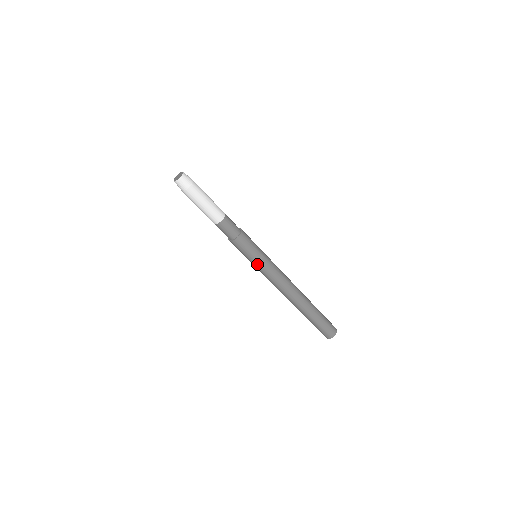
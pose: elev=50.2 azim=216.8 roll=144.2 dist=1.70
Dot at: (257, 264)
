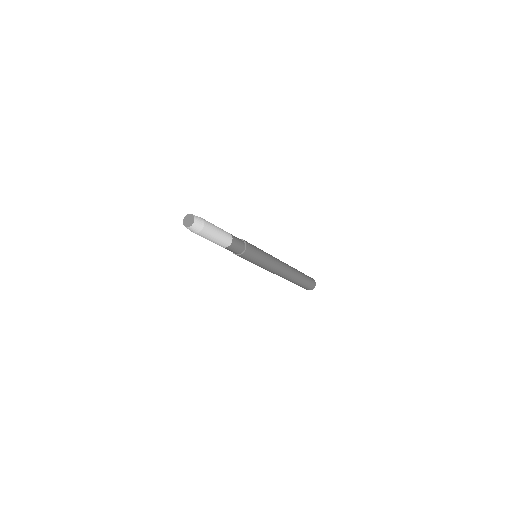
Dot at: (255, 264)
